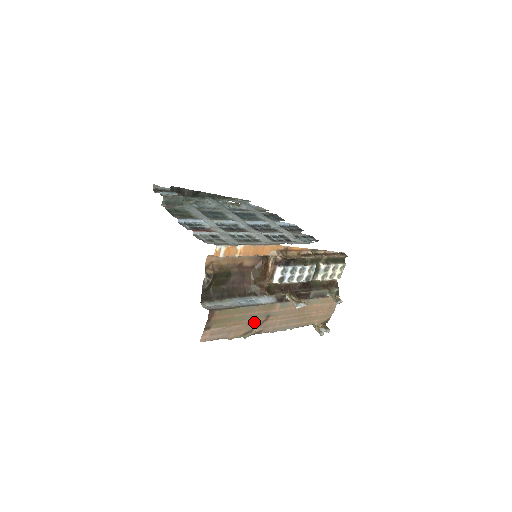
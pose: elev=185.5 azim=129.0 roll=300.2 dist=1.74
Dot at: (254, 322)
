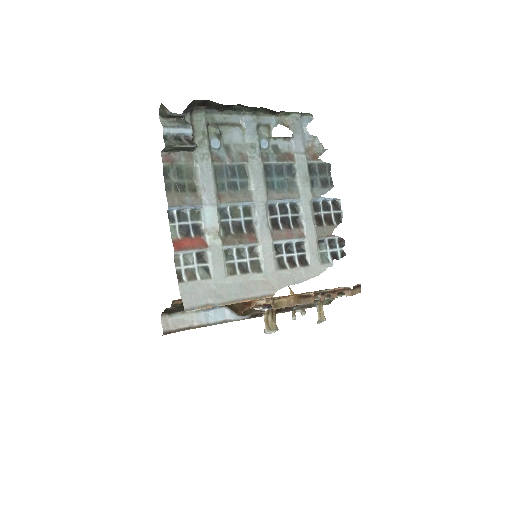
Dot at: occluded
